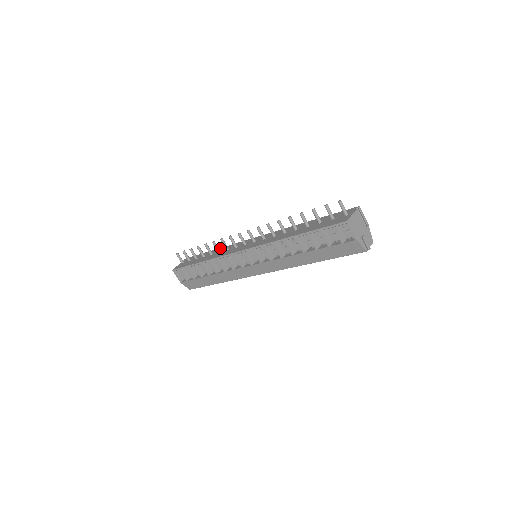
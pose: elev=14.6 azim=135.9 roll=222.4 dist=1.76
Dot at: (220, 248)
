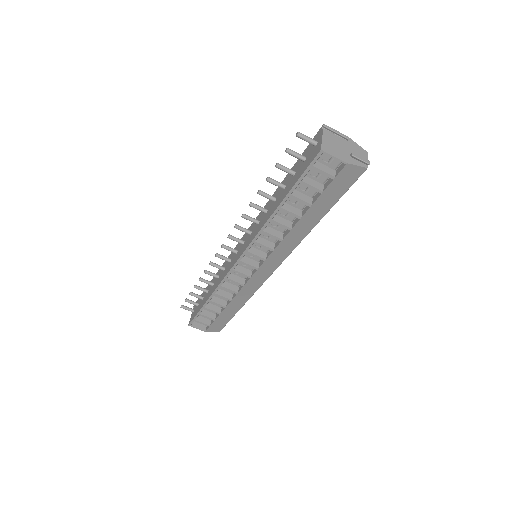
Dot at: (217, 272)
